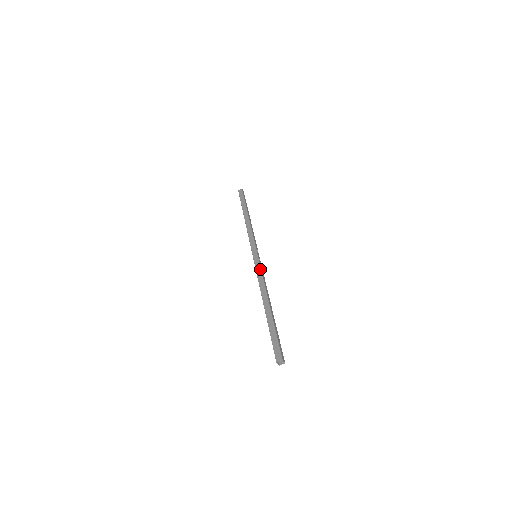
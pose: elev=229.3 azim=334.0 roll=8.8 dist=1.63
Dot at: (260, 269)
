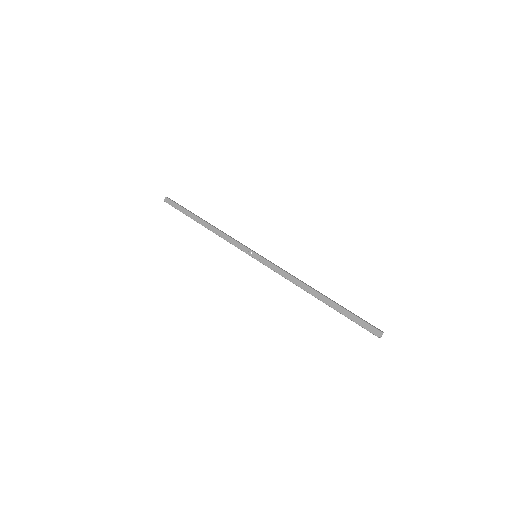
Dot at: occluded
